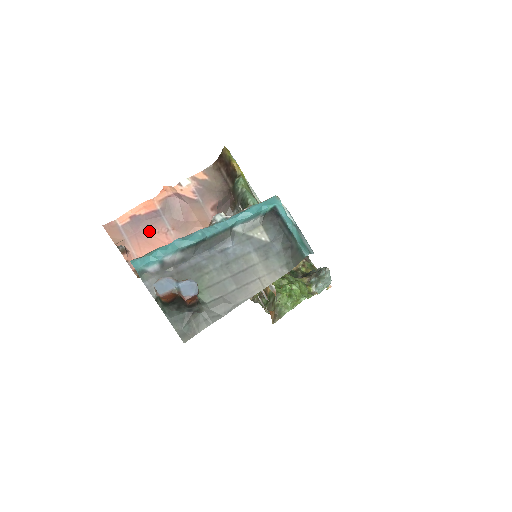
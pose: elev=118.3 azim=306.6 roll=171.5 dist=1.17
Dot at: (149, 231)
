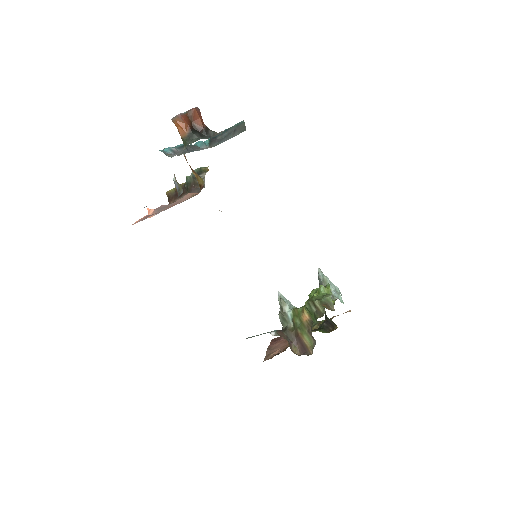
Dot at: occluded
